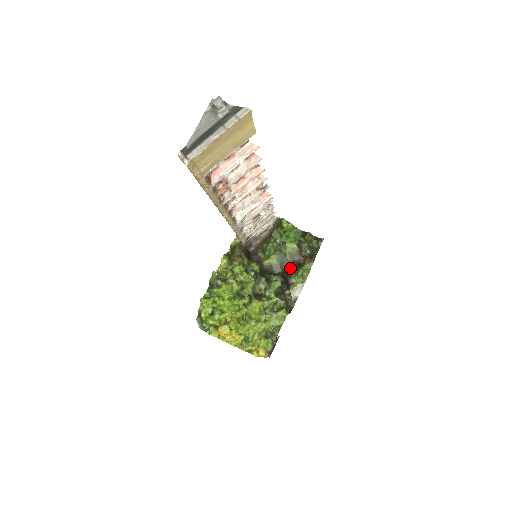
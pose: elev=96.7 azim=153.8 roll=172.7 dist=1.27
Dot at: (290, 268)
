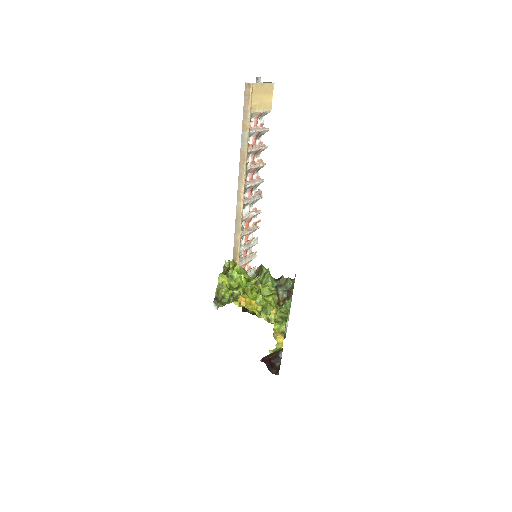
Dot at: occluded
